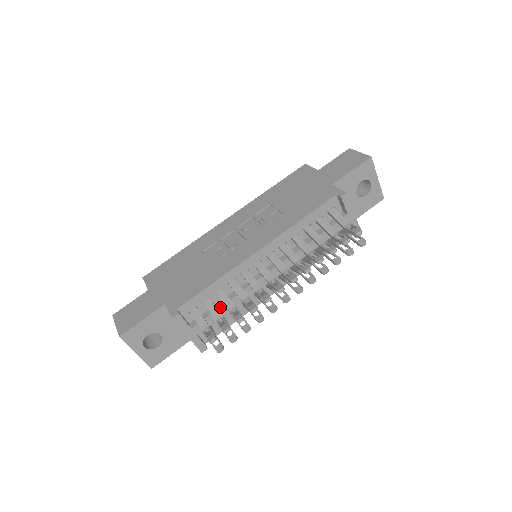
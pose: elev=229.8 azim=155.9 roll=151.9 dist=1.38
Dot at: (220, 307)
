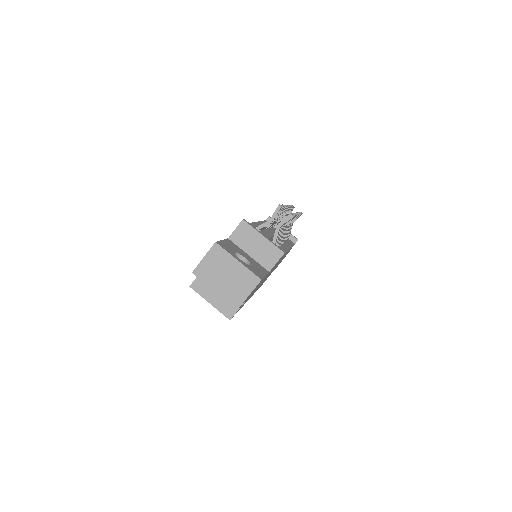
Dot at: (265, 231)
